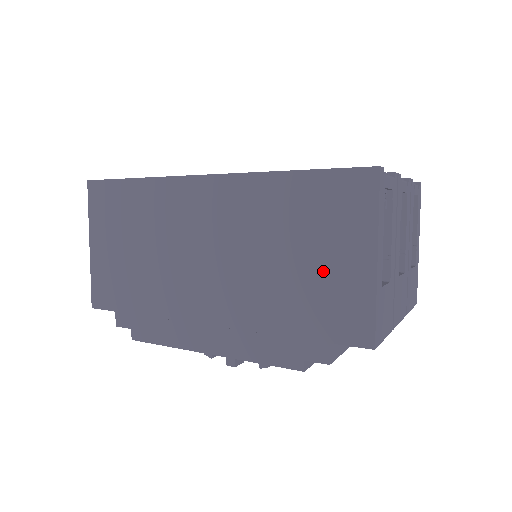
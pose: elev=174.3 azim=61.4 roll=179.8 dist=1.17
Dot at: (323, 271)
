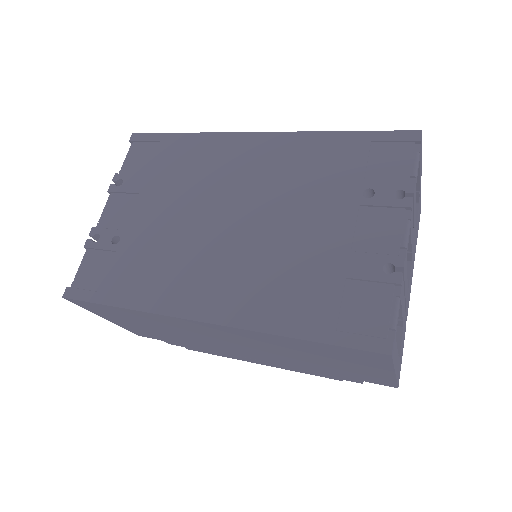
Dot at: (346, 368)
